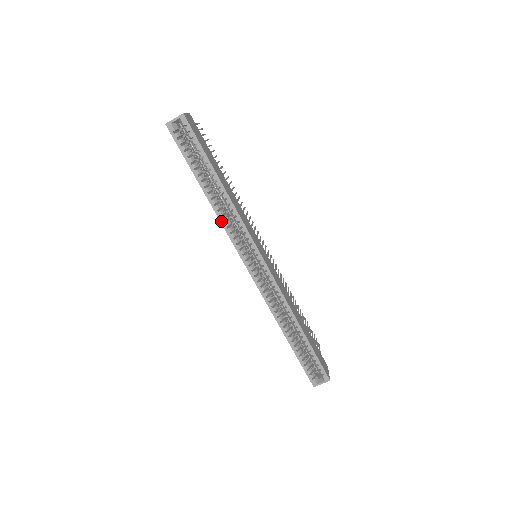
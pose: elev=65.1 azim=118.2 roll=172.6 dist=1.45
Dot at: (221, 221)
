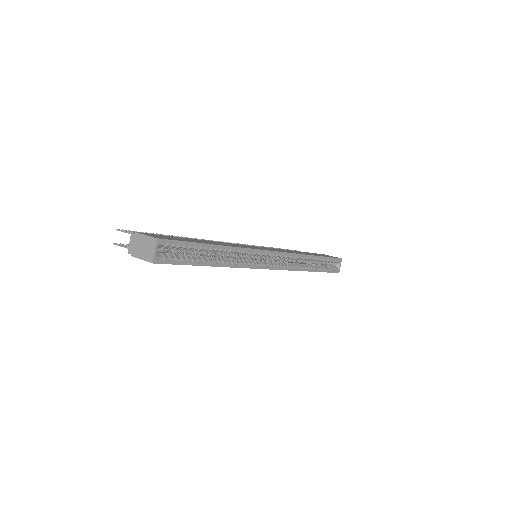
Dot at: (238, 267)
